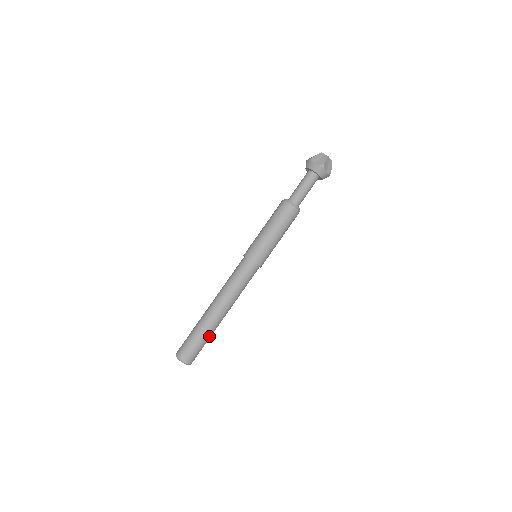
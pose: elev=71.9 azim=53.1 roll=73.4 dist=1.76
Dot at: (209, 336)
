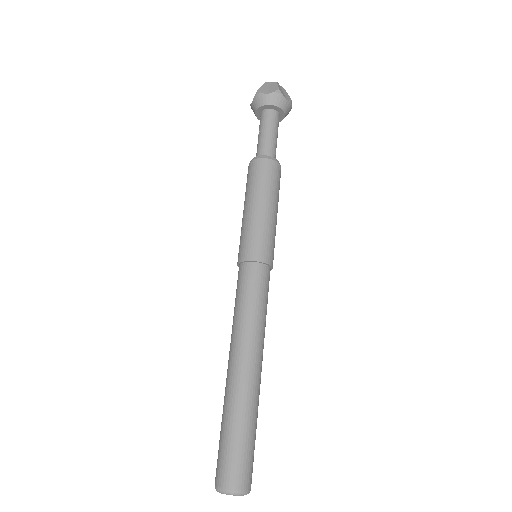
Dot at: (255, 419)
